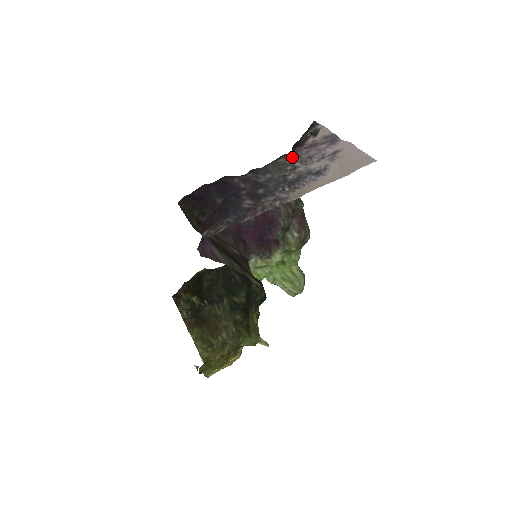
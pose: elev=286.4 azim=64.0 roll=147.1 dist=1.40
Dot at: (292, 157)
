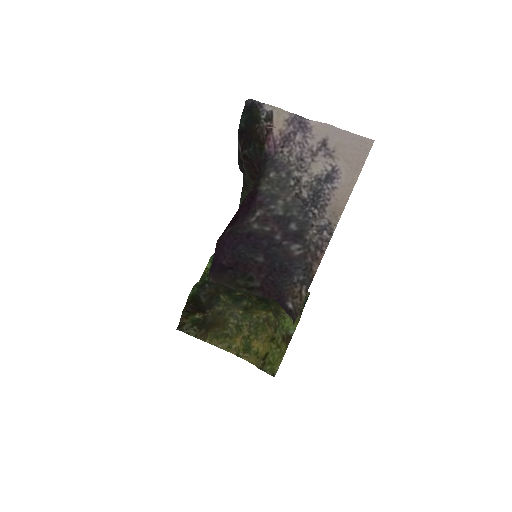
Dot at: (281, 166)
